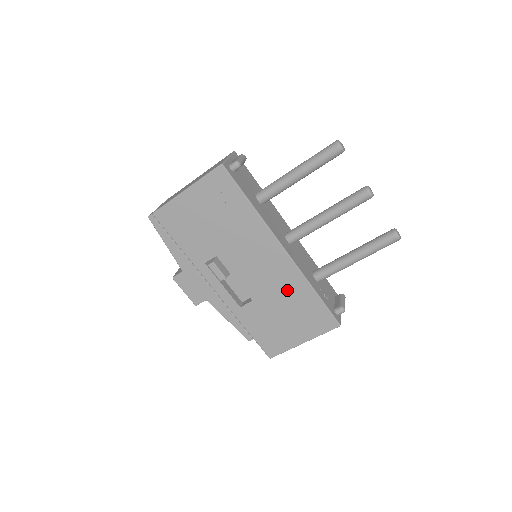
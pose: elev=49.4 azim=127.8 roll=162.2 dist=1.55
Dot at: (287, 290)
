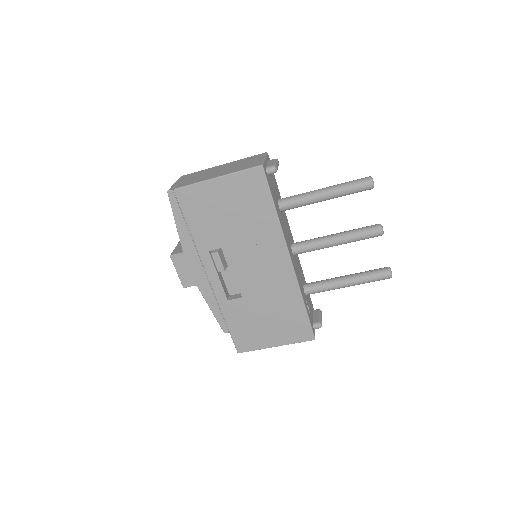
Dot at: (279, 296)
